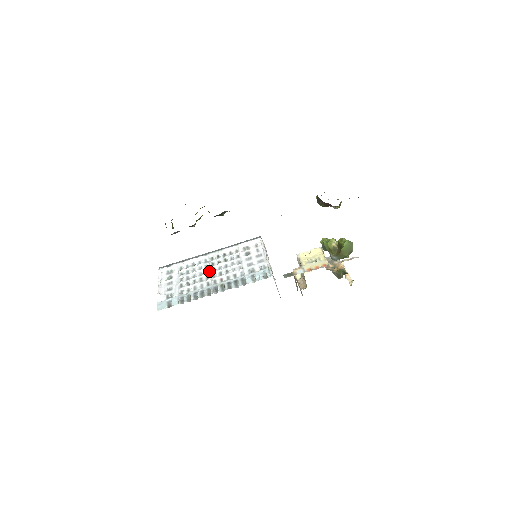
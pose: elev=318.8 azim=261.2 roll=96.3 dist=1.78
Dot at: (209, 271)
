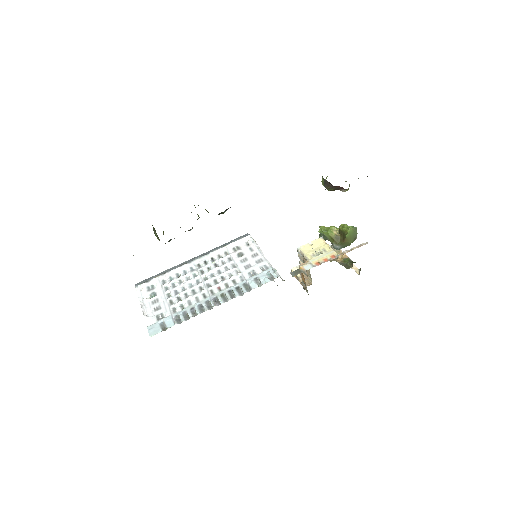
Dot at: (200, 280)
